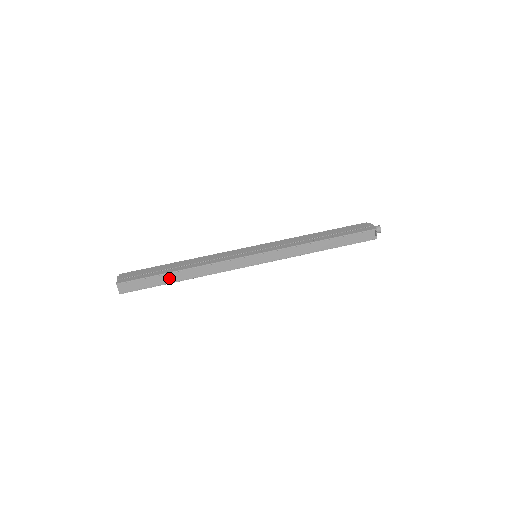
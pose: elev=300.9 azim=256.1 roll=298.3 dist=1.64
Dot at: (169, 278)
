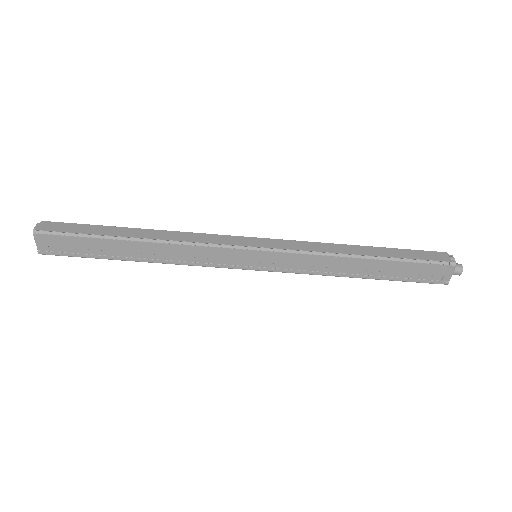
Dot at: occluded
